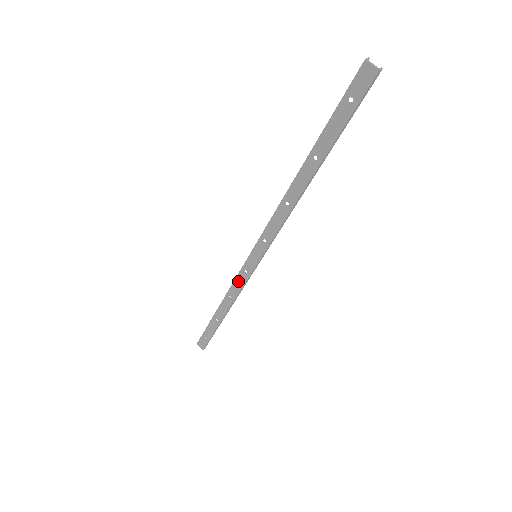
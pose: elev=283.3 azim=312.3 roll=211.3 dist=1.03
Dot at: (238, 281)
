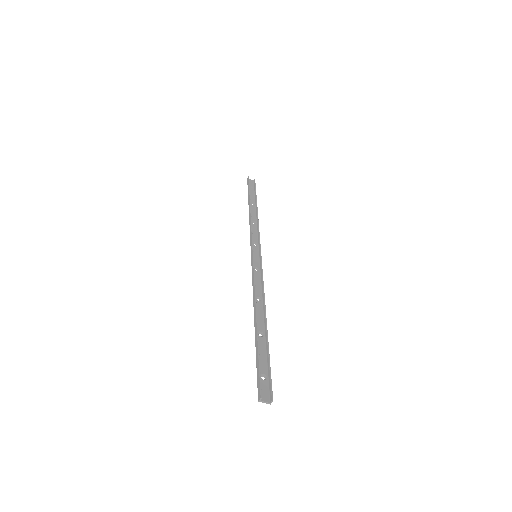
Dot at: (253, 236)
